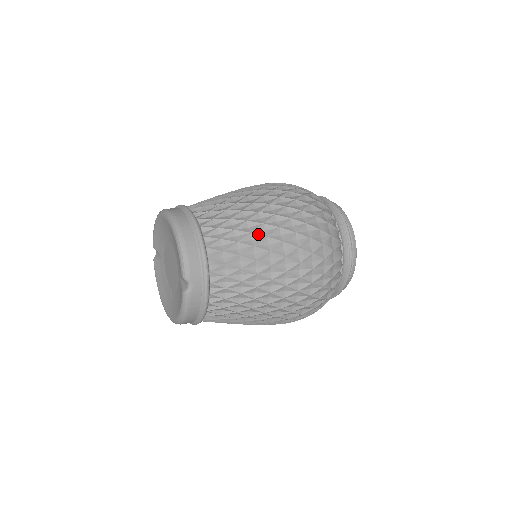
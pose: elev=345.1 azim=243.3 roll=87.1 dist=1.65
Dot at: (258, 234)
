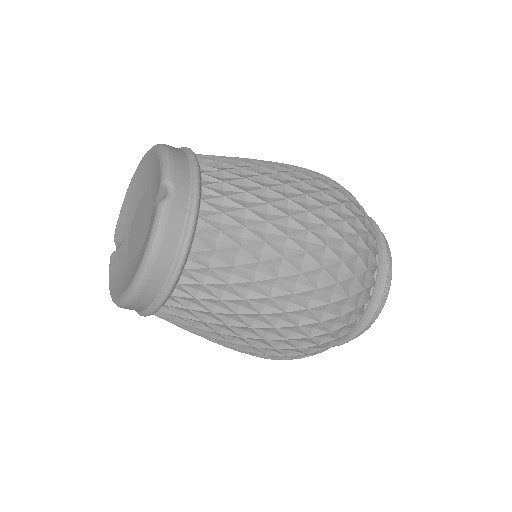
Dot at: (268, 168)
